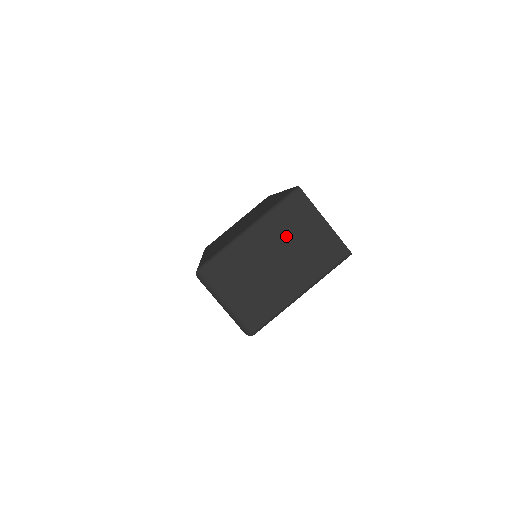
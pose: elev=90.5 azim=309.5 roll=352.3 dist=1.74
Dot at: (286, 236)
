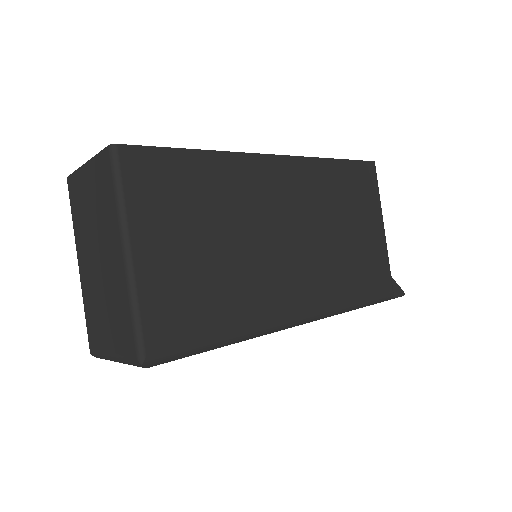
Dot at: (86, 227)
